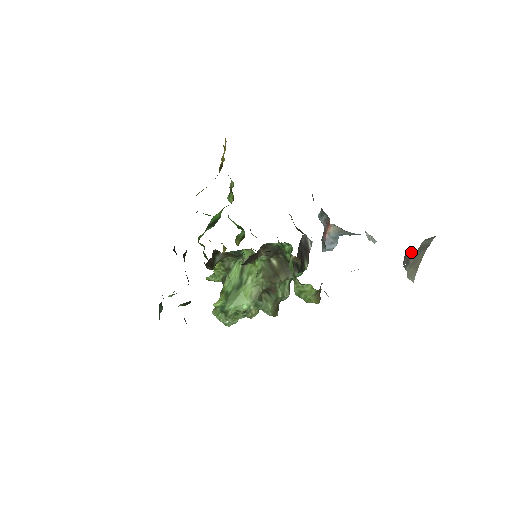
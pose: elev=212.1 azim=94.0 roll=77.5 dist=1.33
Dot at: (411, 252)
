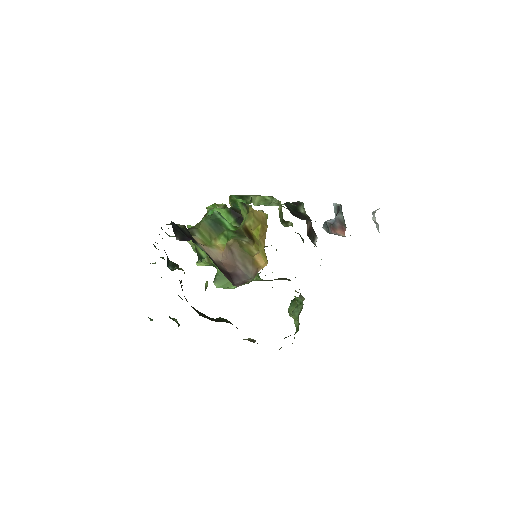
Dot at: occluded
